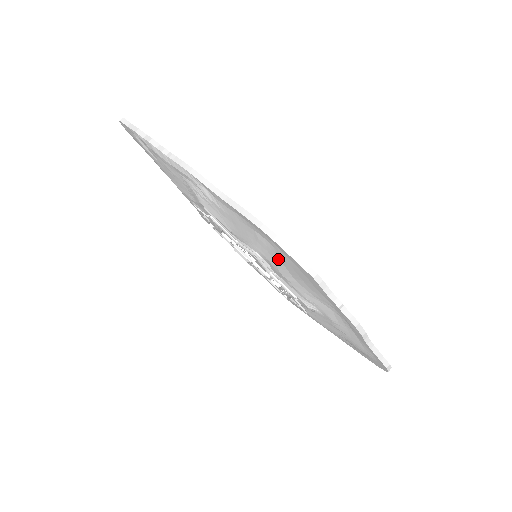
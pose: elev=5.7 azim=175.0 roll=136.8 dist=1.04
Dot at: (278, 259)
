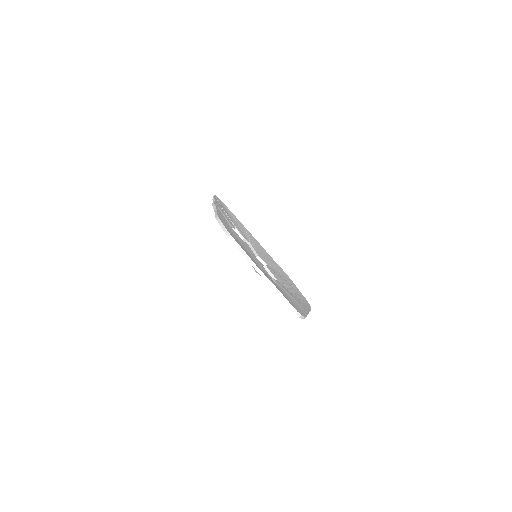
Dot at: occluded
